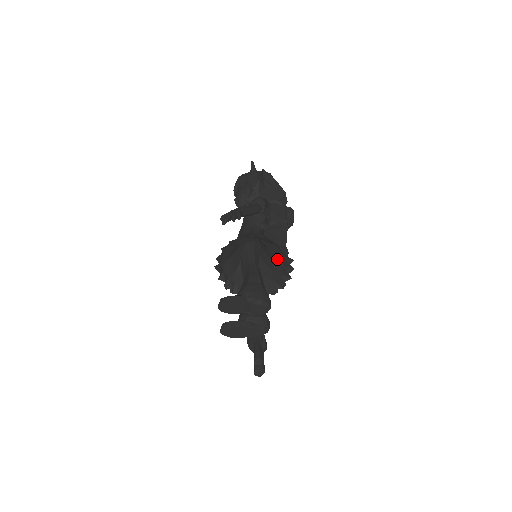
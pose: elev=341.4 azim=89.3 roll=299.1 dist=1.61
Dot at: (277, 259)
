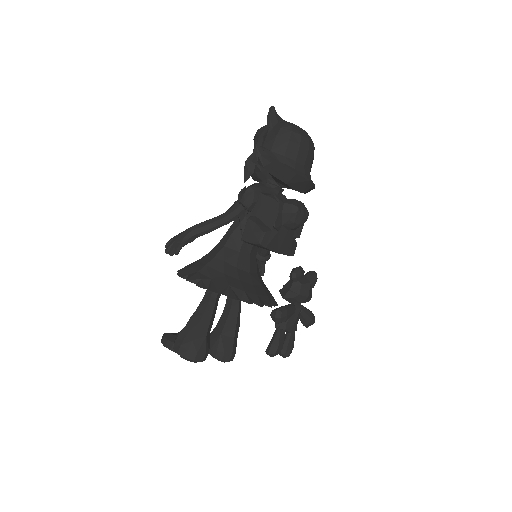
Dot at: (248, 287)
